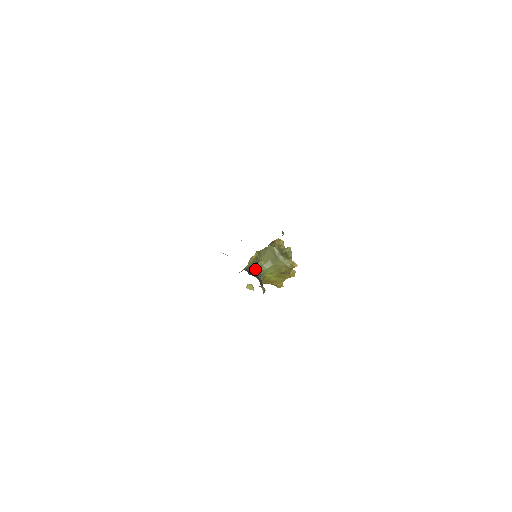
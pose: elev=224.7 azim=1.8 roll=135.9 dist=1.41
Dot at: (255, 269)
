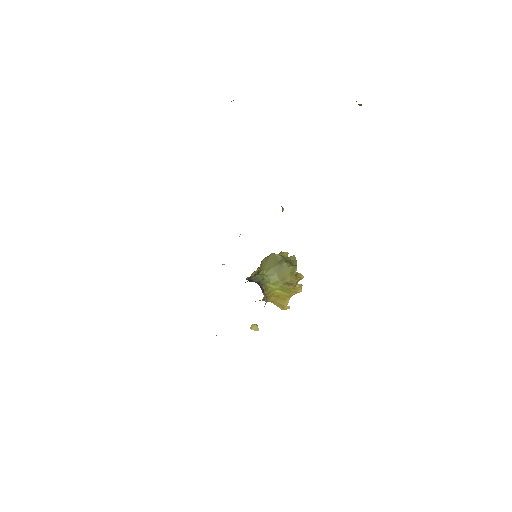
Dot at: (256, 278)
